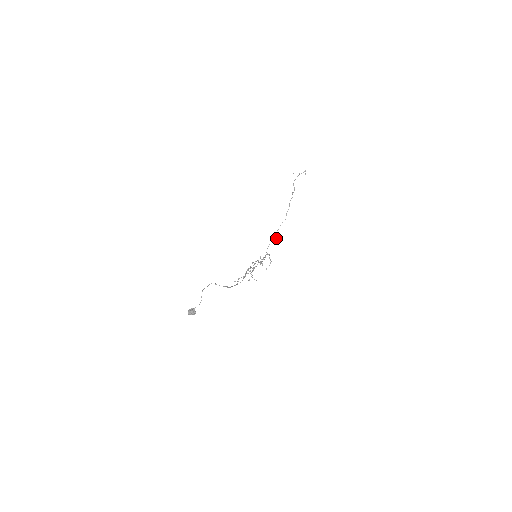
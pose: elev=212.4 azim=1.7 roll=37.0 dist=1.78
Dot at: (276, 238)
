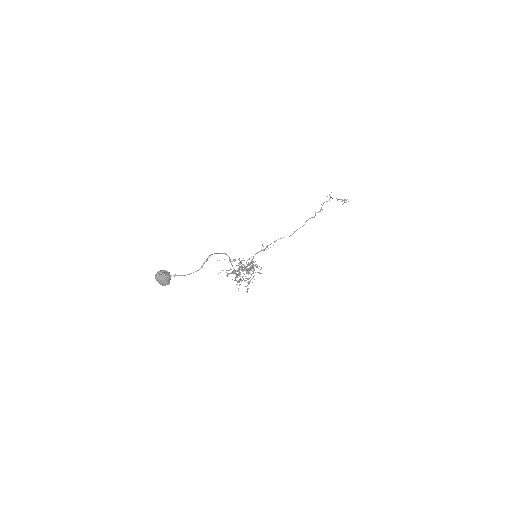
Dot at: occluded
